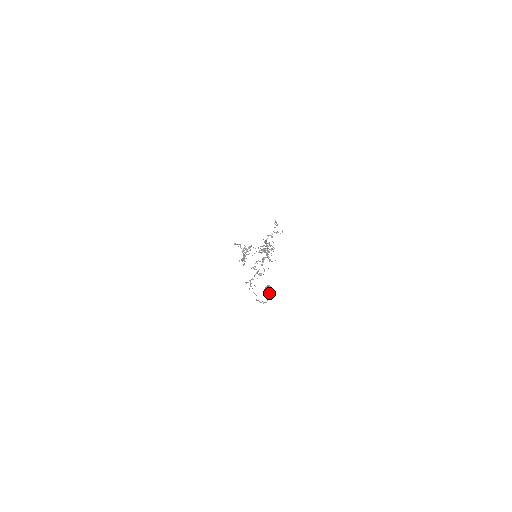
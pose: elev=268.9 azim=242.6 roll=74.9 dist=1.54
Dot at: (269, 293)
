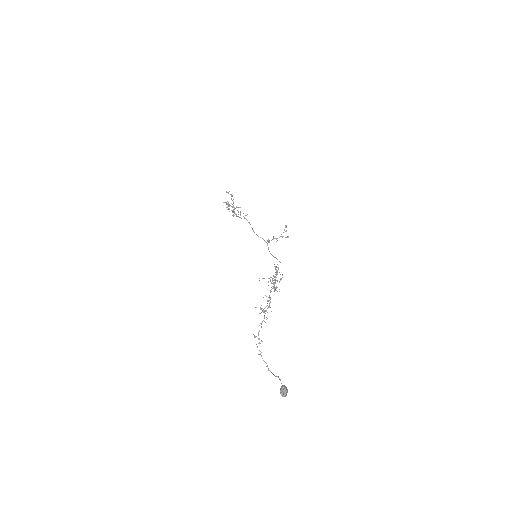
Dot at: (284, 396)
